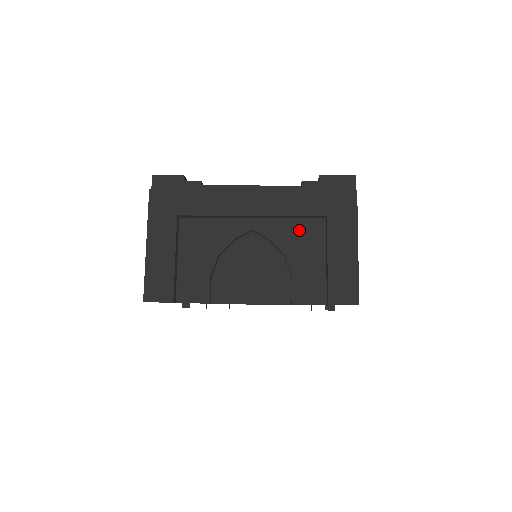
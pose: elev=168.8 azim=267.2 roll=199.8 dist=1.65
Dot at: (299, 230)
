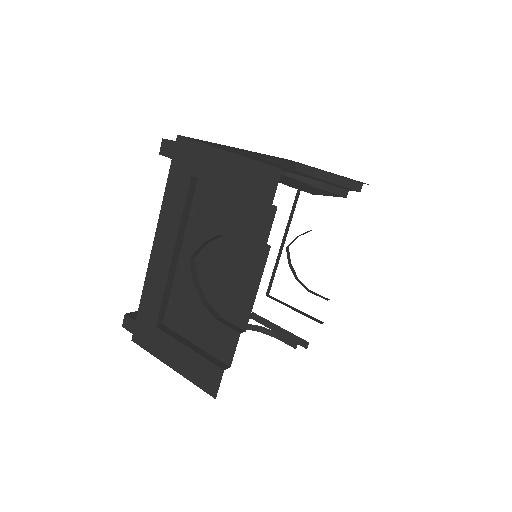
Dot at: occluded
